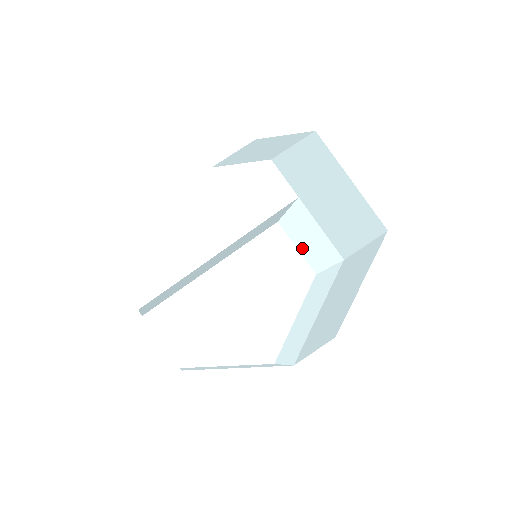
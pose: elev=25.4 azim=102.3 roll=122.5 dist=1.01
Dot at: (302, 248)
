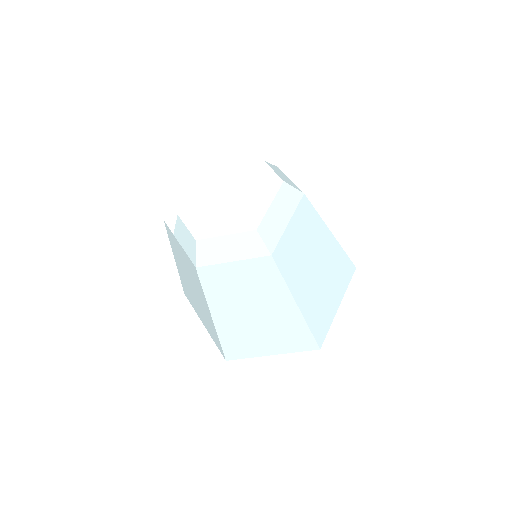
Dot at: (277, 173)
